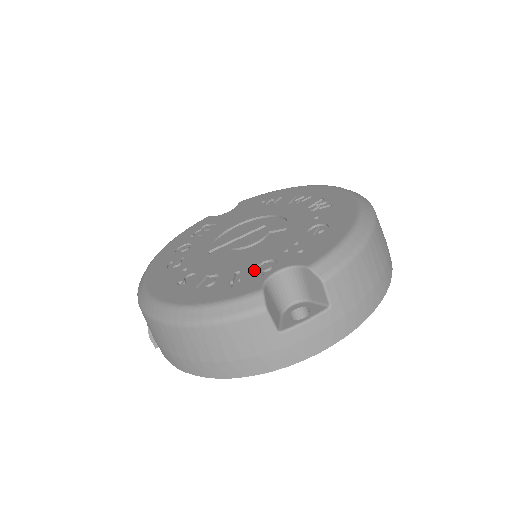
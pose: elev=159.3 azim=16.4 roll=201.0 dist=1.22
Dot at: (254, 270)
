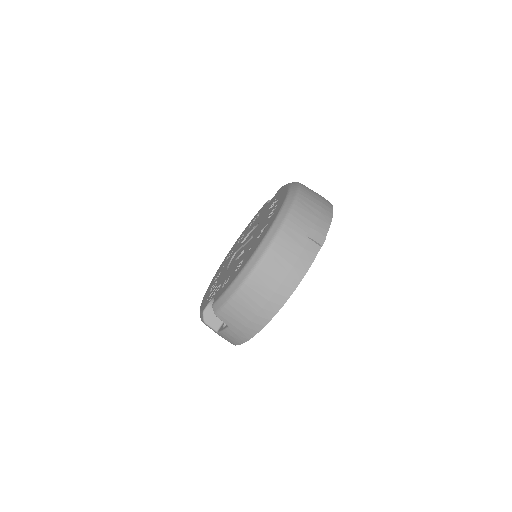
Dot at: (215, 290)
